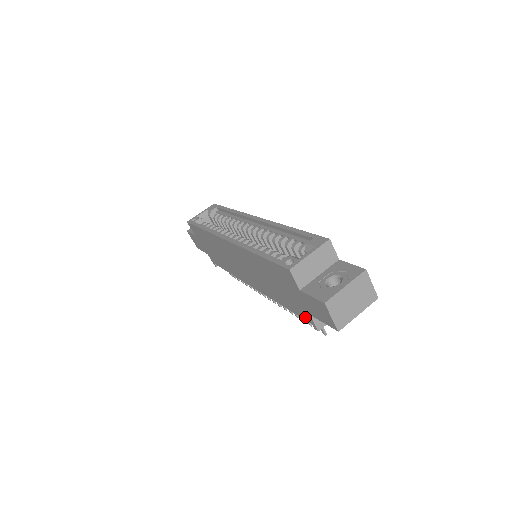
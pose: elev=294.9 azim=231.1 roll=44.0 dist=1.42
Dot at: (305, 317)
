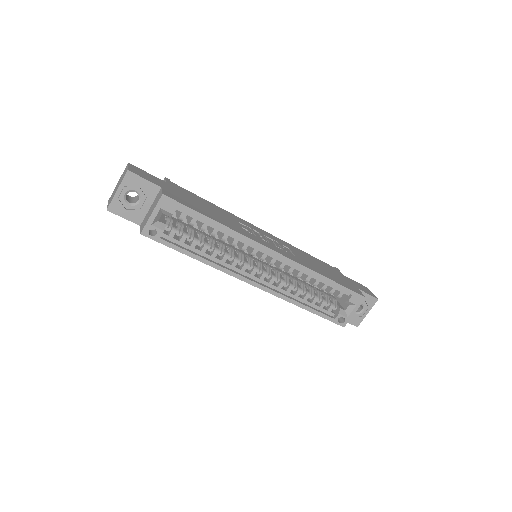
Dot at: occluded
